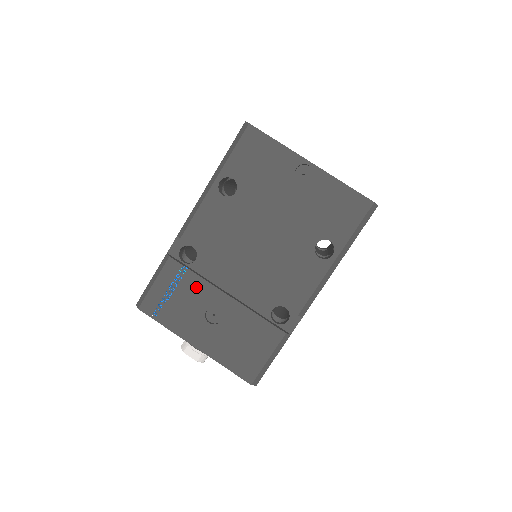
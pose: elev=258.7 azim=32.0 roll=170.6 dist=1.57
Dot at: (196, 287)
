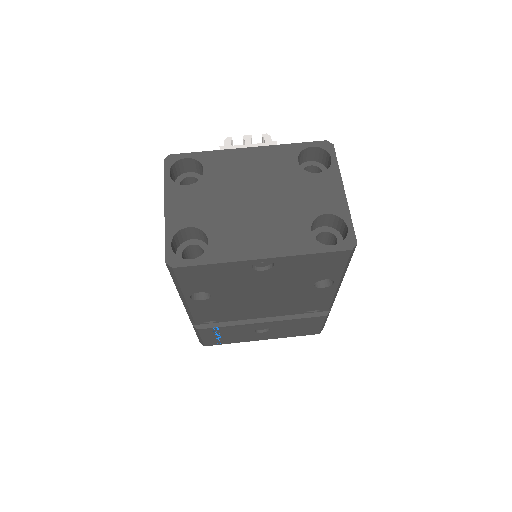
Dot at: (235, 329)
